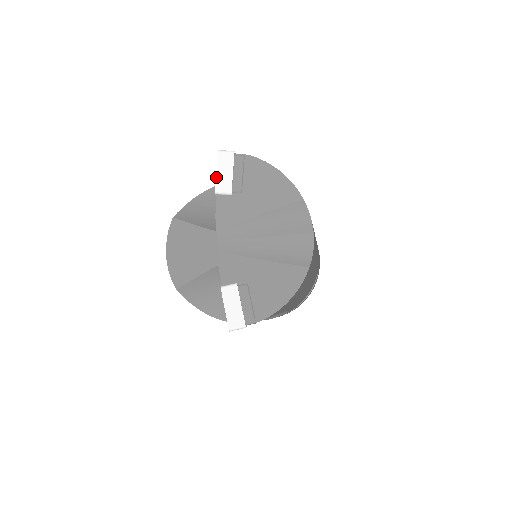
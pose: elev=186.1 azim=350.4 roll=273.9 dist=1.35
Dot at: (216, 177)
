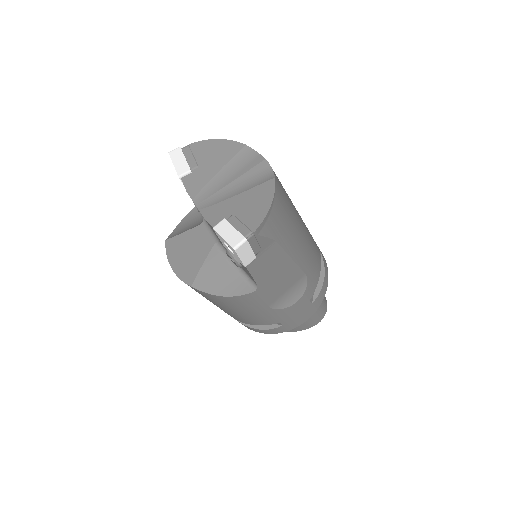
Dot at: occluded
